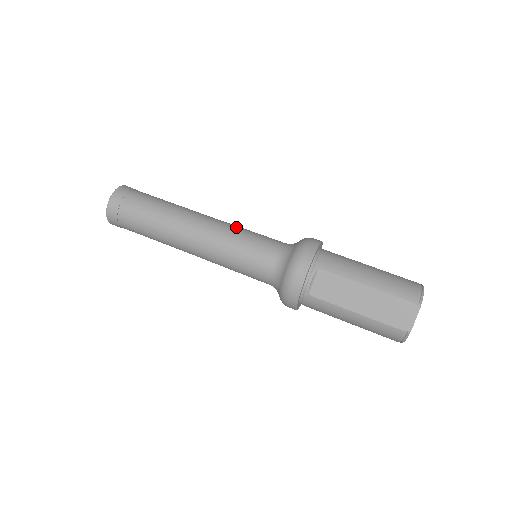
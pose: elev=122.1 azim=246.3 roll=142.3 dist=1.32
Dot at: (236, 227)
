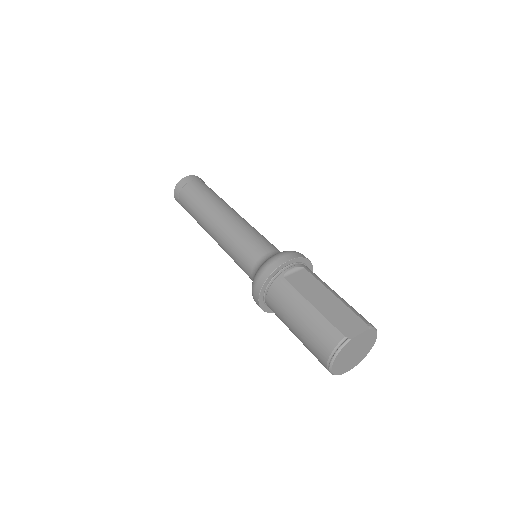
Dot at: occluded
